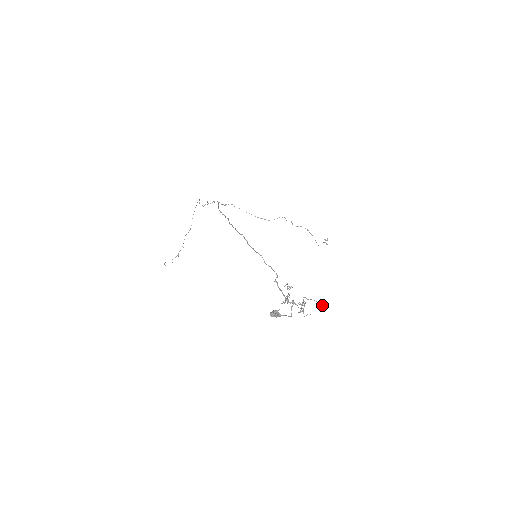
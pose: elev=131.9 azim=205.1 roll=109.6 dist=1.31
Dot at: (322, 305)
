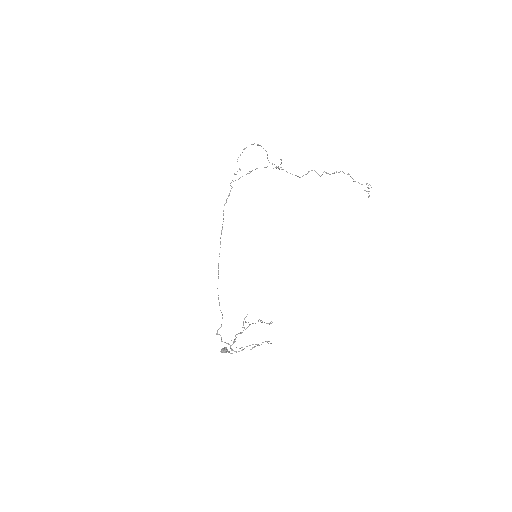
Dot at: occluded
